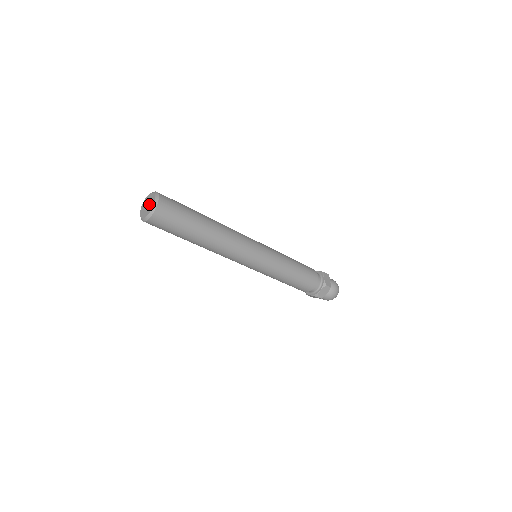
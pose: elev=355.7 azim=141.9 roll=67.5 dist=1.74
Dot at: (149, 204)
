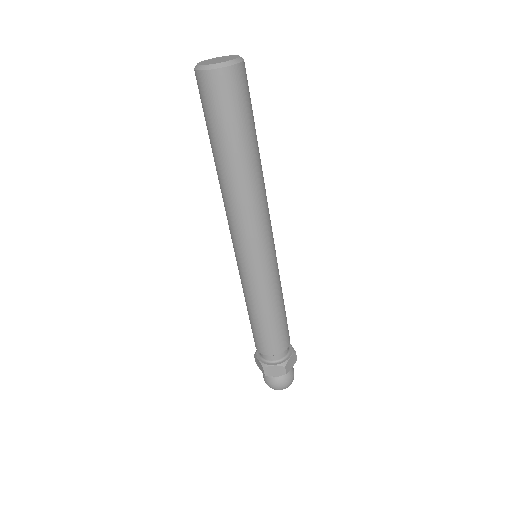
Dot at: (224, 58)
